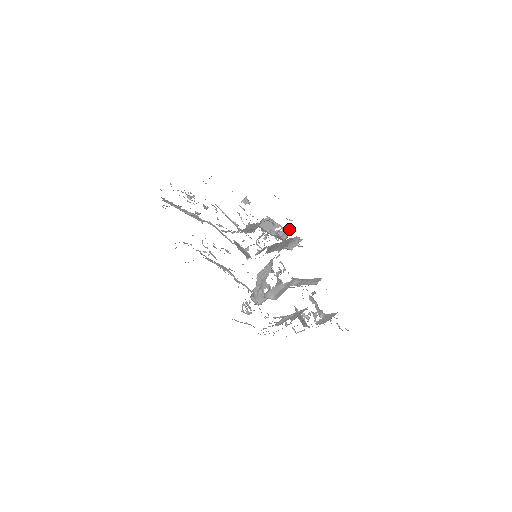
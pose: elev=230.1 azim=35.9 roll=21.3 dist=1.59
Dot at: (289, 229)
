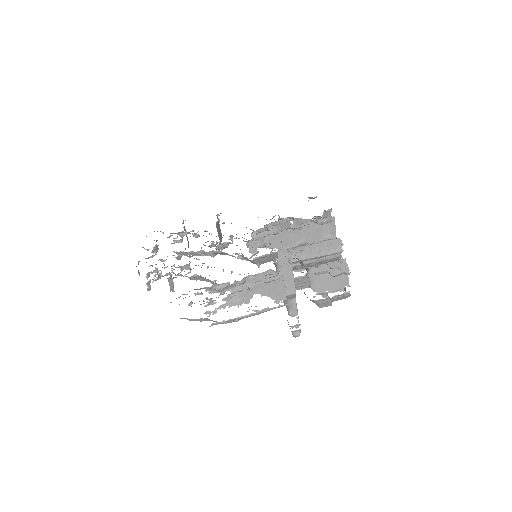
Dot at: (317, 216)
